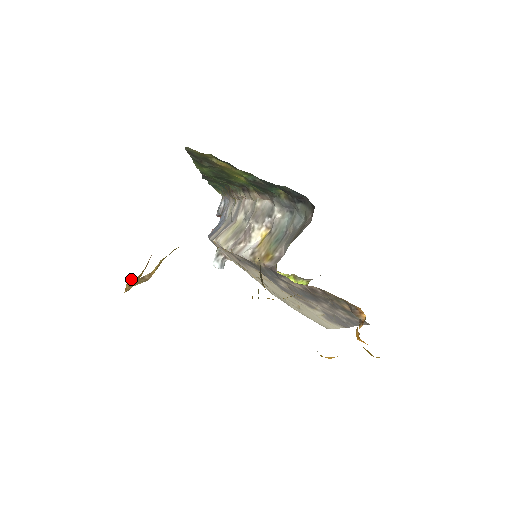
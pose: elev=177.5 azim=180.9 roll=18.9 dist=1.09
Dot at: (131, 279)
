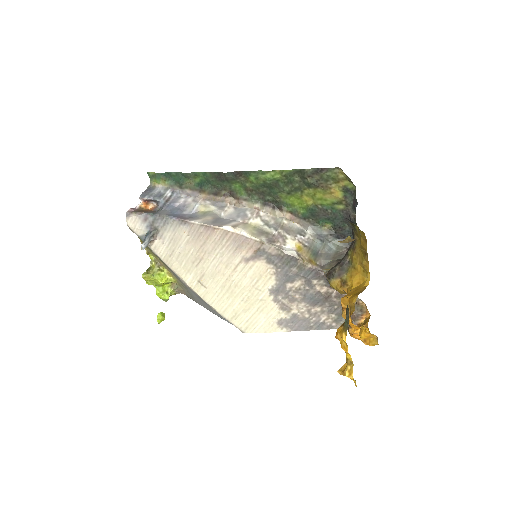
Dot at: (350, 237)
